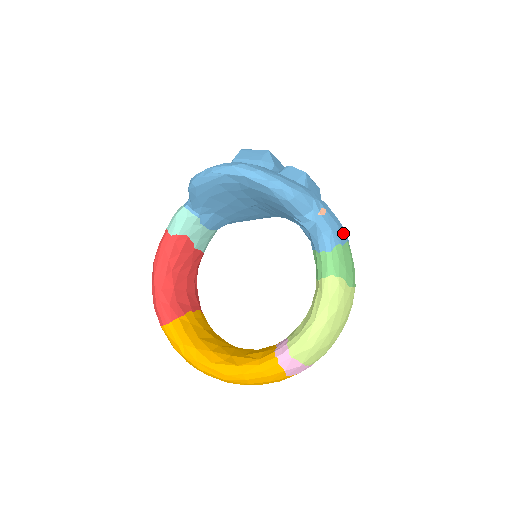
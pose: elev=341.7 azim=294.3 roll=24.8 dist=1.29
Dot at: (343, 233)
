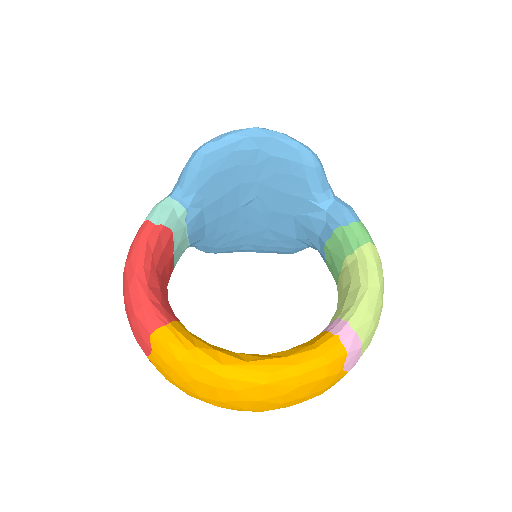
Dot at: occluded
